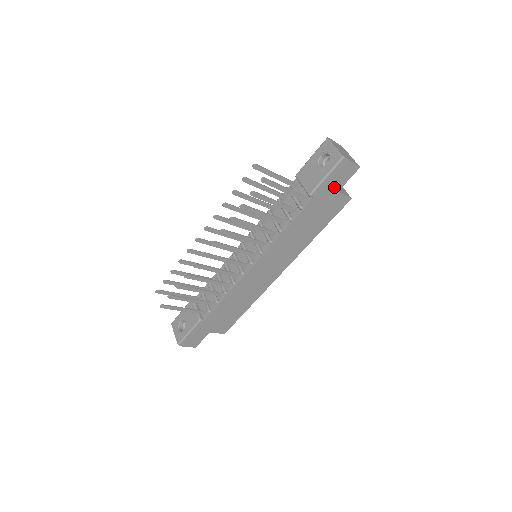
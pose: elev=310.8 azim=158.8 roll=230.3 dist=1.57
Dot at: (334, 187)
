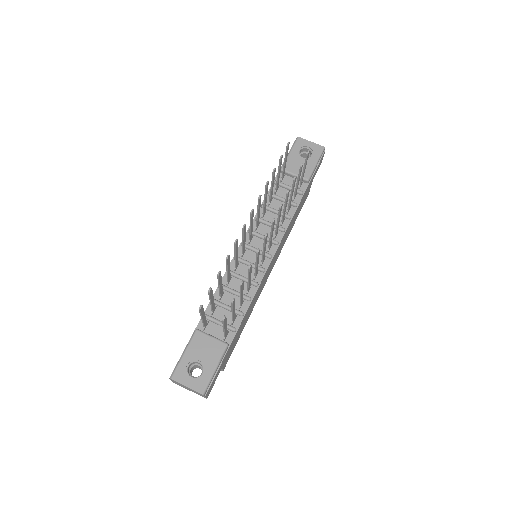
Dot at: (314, 176)
